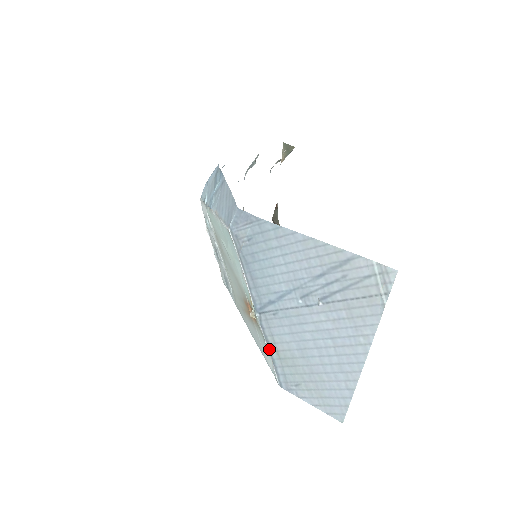
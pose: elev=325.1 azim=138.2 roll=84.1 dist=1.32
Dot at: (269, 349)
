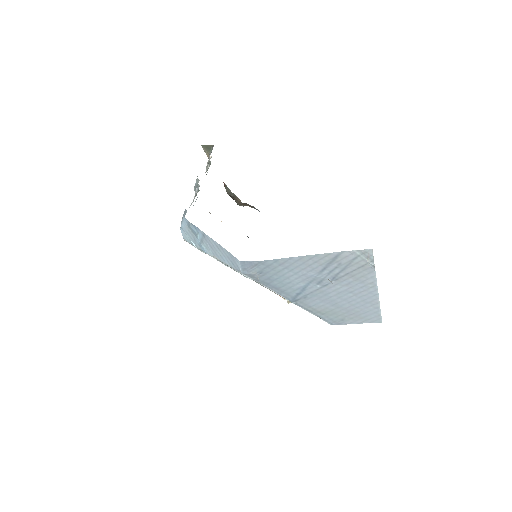
Dot at: (313, 313)
